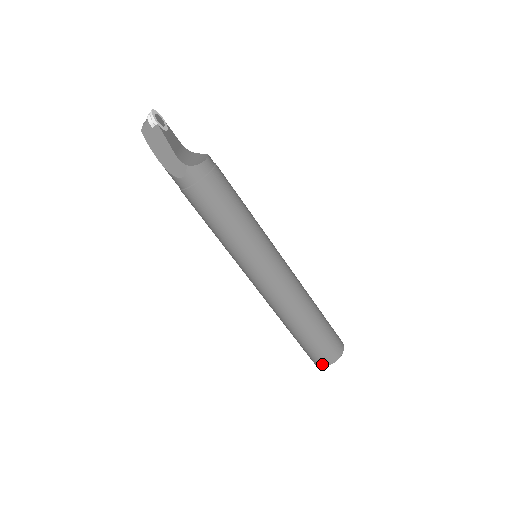
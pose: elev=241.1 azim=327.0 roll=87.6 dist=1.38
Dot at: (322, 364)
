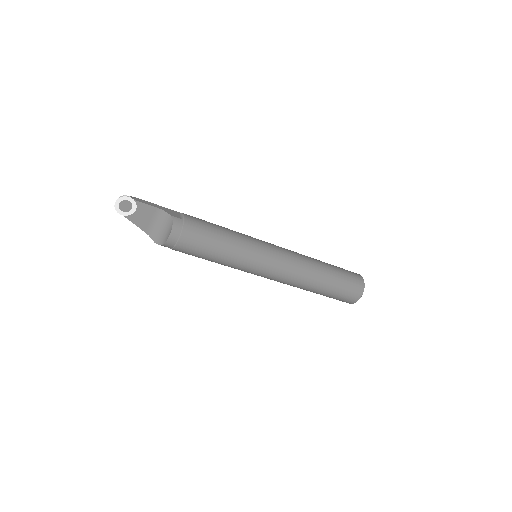
Dot at: occluded
